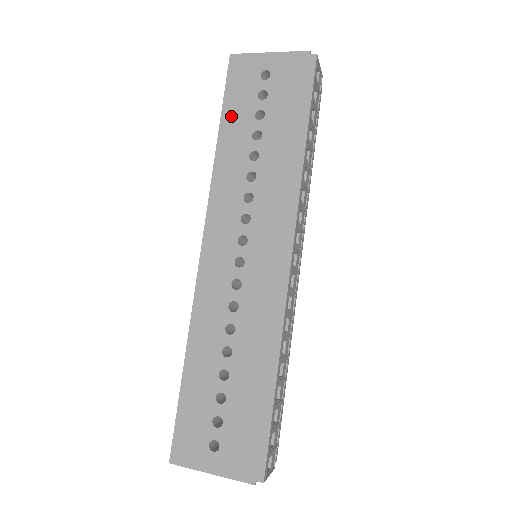
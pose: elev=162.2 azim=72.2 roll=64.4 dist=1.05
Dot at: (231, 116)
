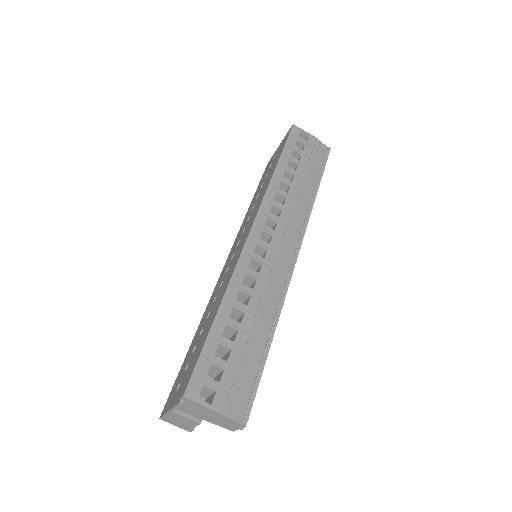
Dot at: occluded
